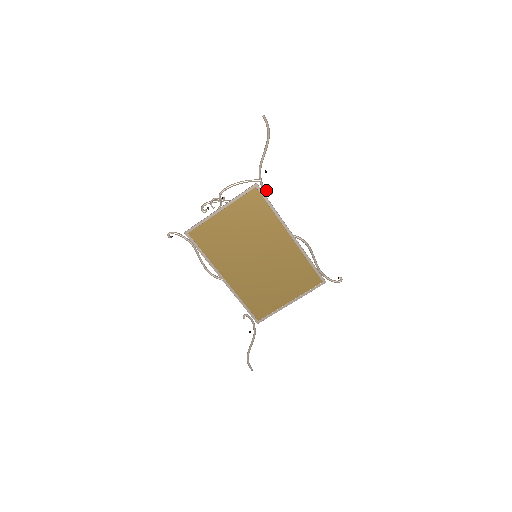
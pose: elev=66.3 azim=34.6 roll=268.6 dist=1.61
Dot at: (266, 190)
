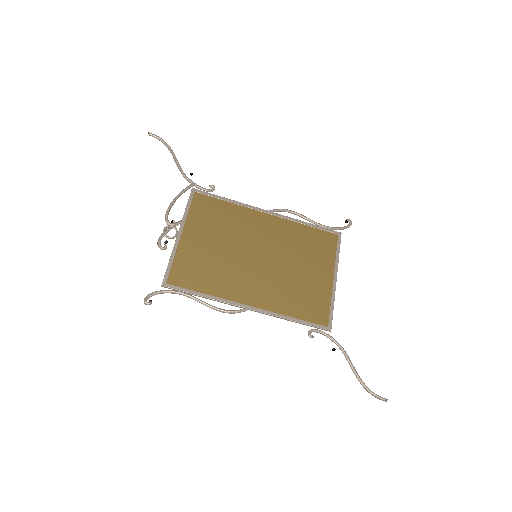
Dot at: (206, 189)
